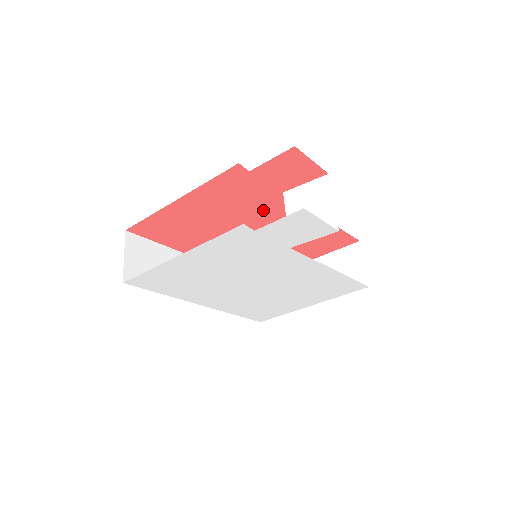
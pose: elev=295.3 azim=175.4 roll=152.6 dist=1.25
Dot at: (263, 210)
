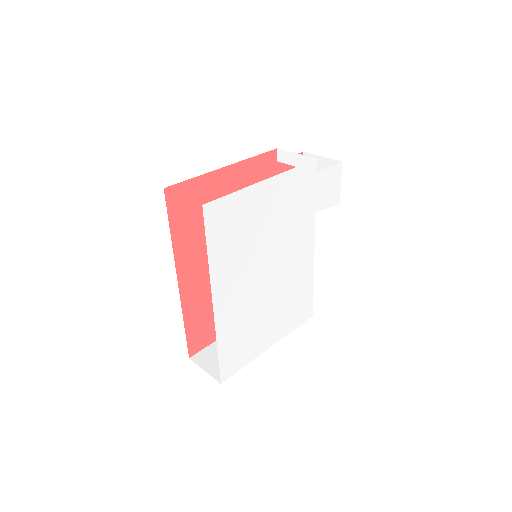
Dot at: occluded
